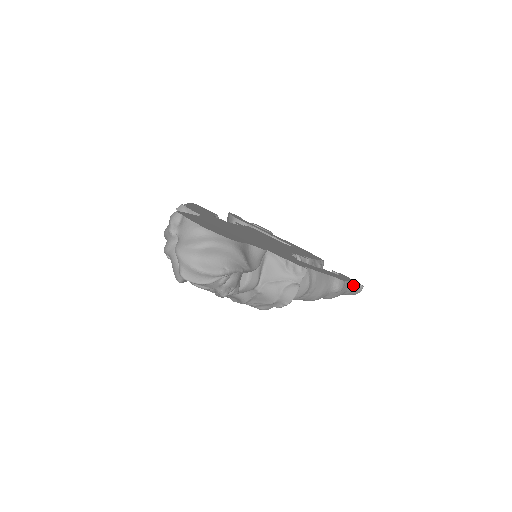
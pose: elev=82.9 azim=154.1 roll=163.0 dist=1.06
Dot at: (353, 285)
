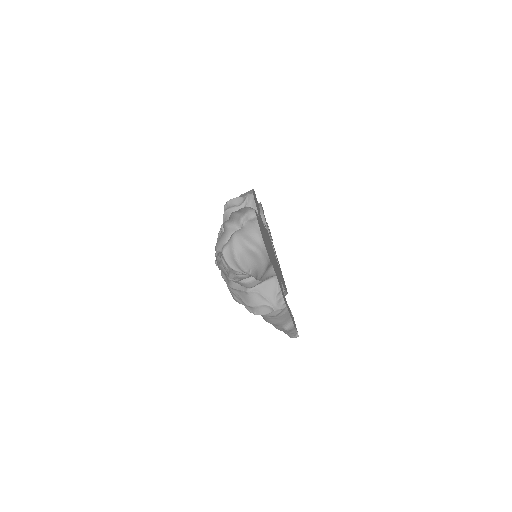
Dot at: (295, 332)
